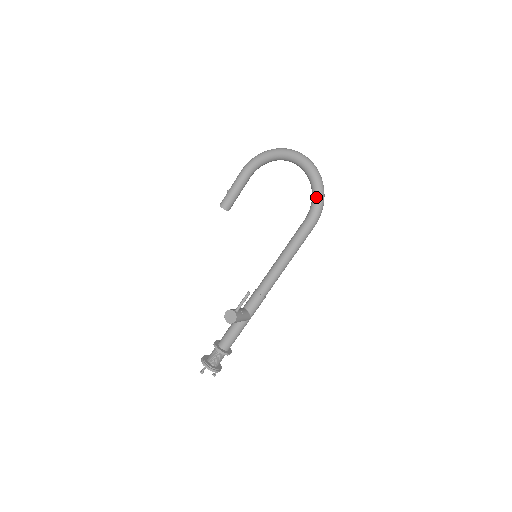
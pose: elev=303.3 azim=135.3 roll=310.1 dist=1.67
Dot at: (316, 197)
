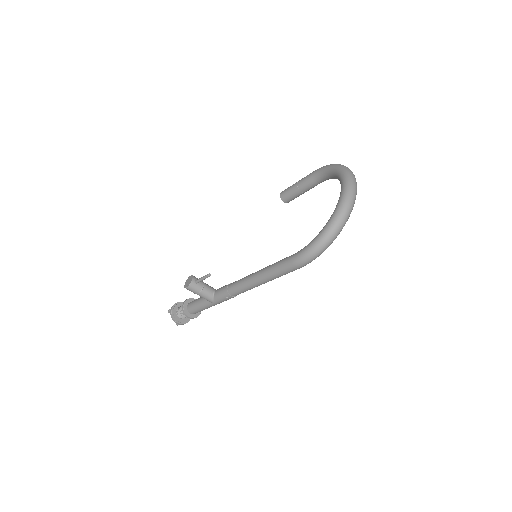
Dot at: (315, 238)
